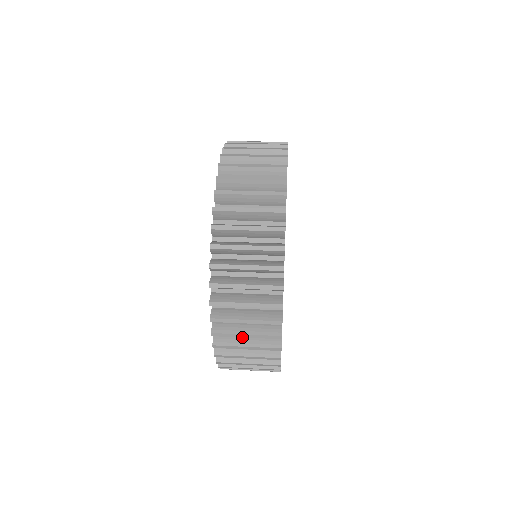
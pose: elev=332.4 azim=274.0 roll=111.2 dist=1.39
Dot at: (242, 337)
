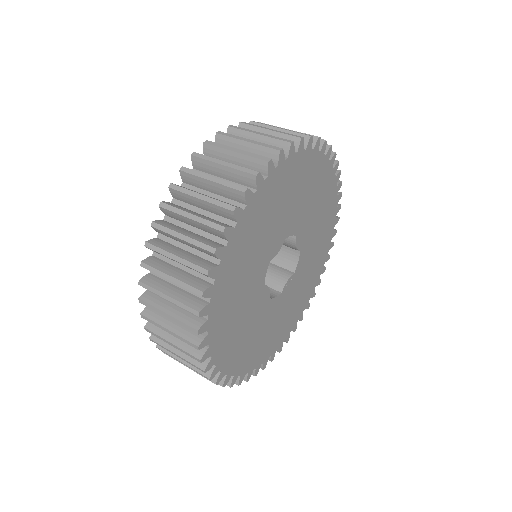
Dot at: (177, 237)
